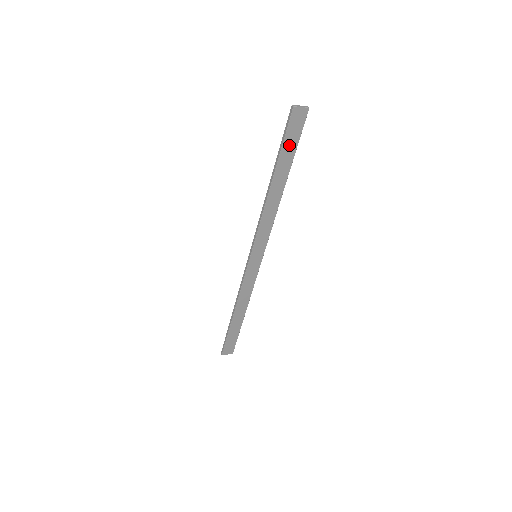
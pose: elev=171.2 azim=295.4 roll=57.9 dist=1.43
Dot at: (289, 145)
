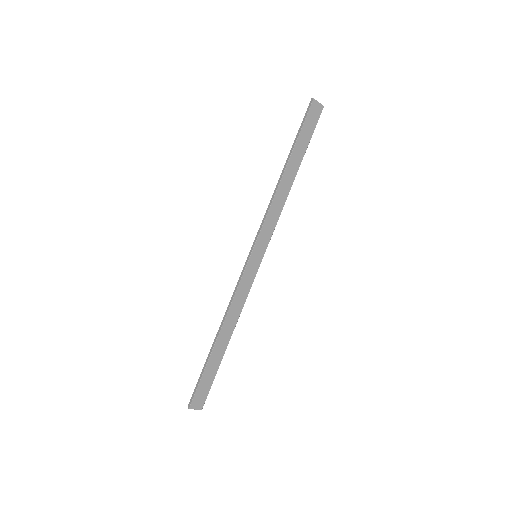
Dot at: (305, 135)
